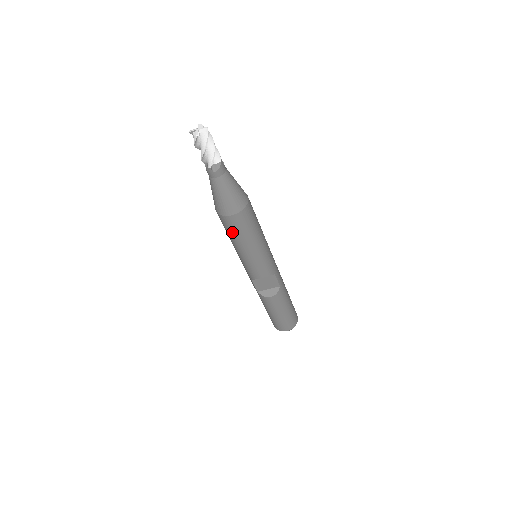
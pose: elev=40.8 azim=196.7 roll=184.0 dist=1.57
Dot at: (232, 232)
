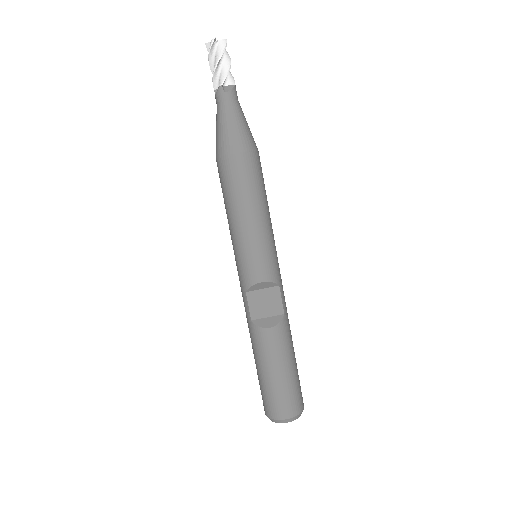
Dot at: (233, 186)
